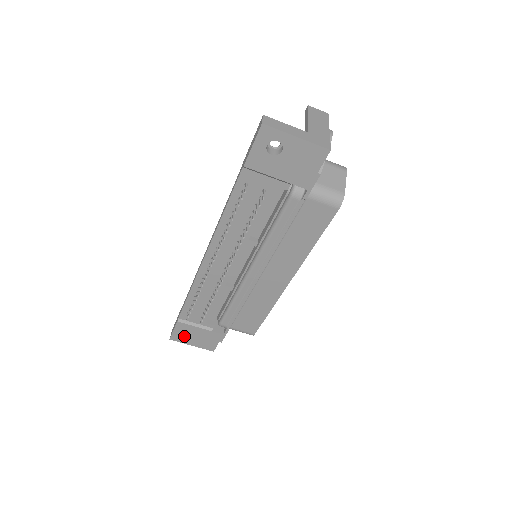
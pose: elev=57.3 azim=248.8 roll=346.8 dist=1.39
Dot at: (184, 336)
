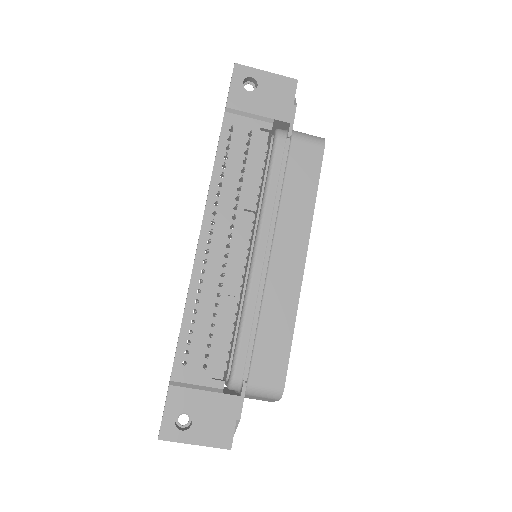
Dot at: (180, 428)
